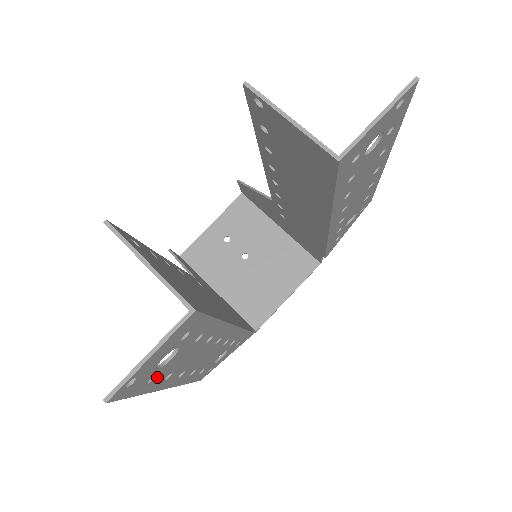
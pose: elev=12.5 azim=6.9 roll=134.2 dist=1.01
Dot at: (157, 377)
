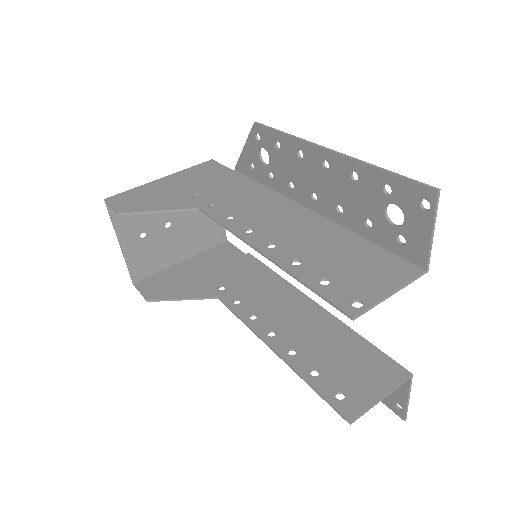
Dot at: occluded
